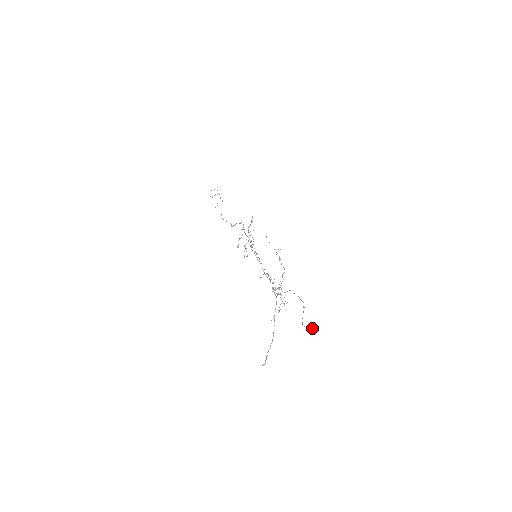
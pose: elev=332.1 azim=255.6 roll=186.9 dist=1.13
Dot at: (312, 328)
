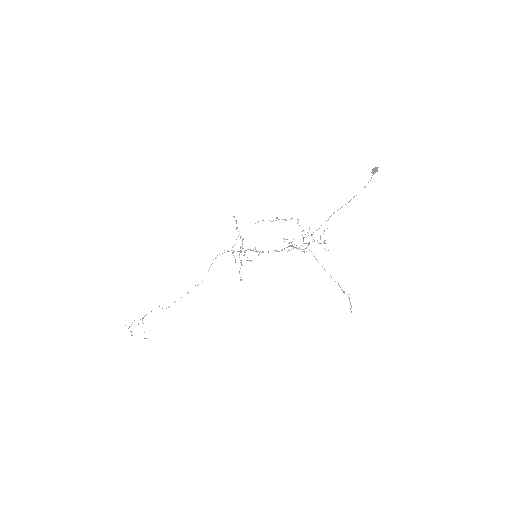
Dot at: (377, 169)
